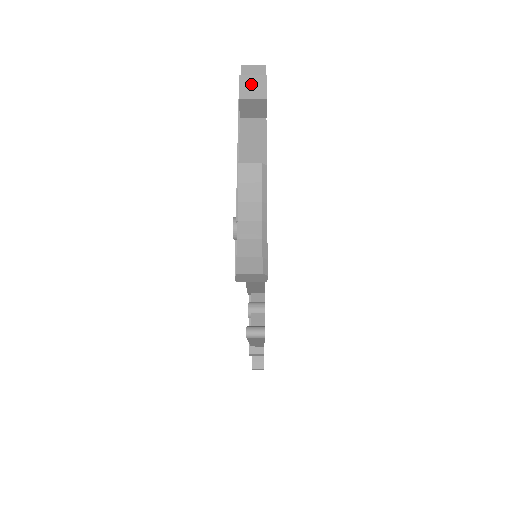
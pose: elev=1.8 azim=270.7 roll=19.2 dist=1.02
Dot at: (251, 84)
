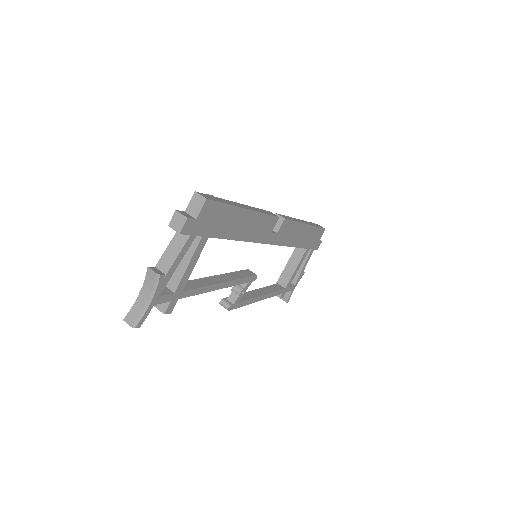
Dot at: (178, 220)
